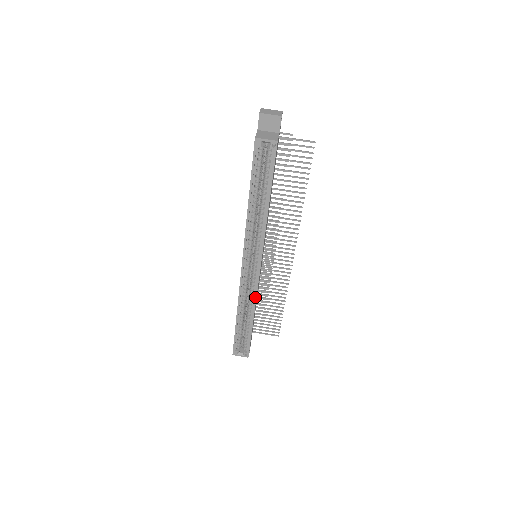
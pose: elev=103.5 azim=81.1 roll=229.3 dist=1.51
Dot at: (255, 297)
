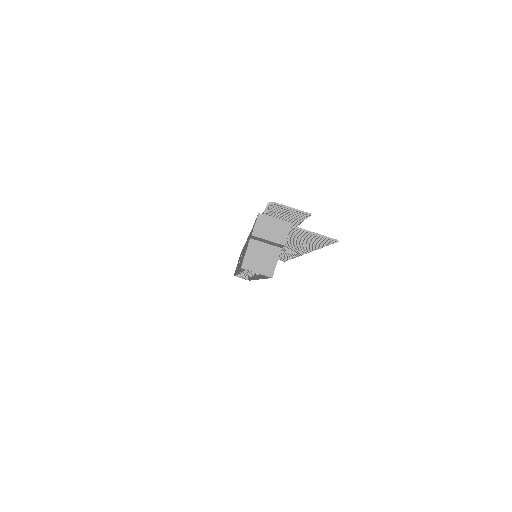
Dot at: occluded
